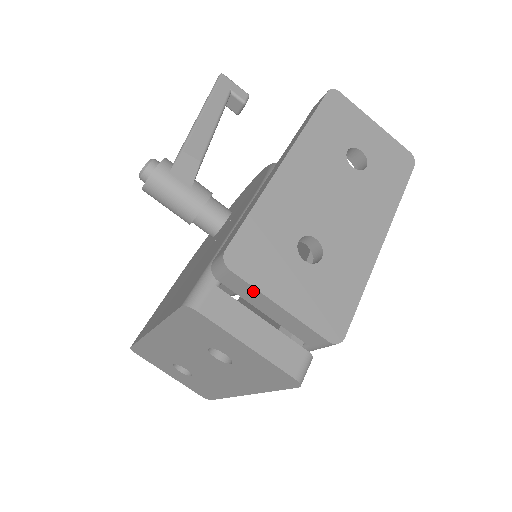
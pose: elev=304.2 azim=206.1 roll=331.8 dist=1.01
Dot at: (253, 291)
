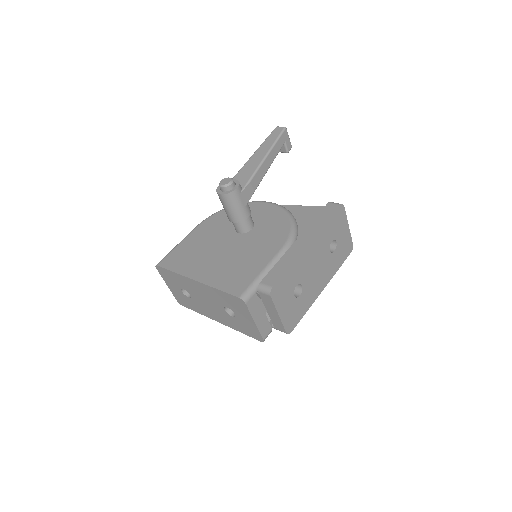
Dot at: (272, 305)
